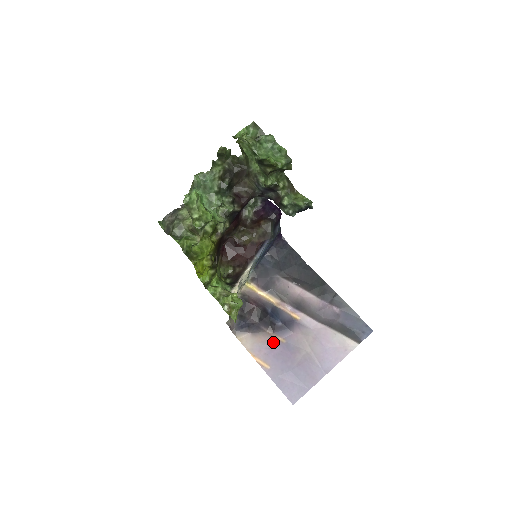
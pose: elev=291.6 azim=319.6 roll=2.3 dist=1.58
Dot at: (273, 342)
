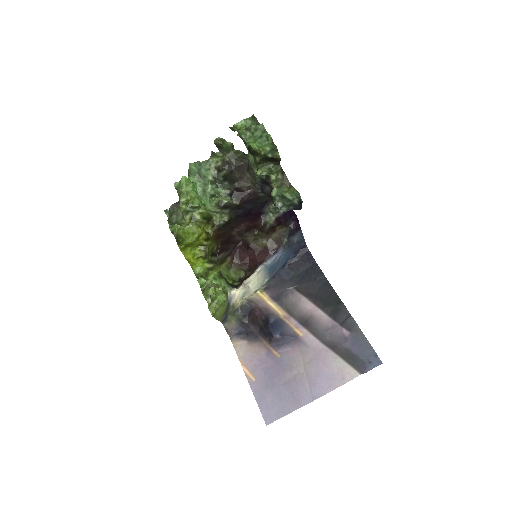
Dot at: (267, 354)
